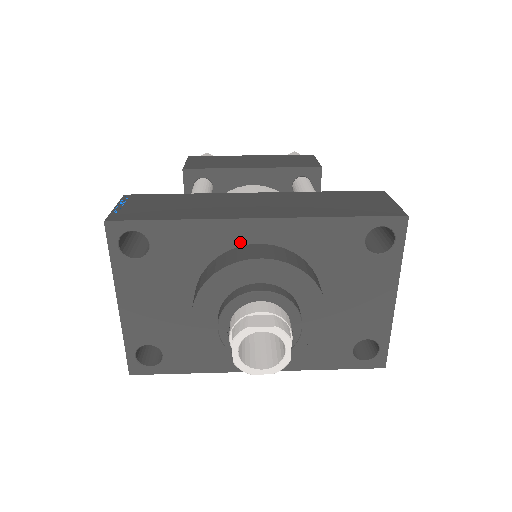
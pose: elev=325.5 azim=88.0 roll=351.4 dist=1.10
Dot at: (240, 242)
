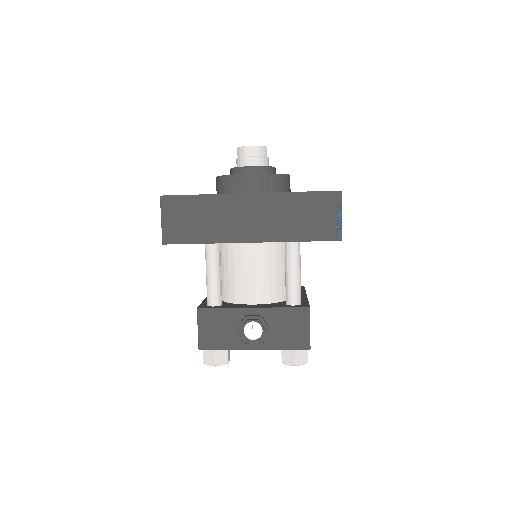
Dot at: occluded
